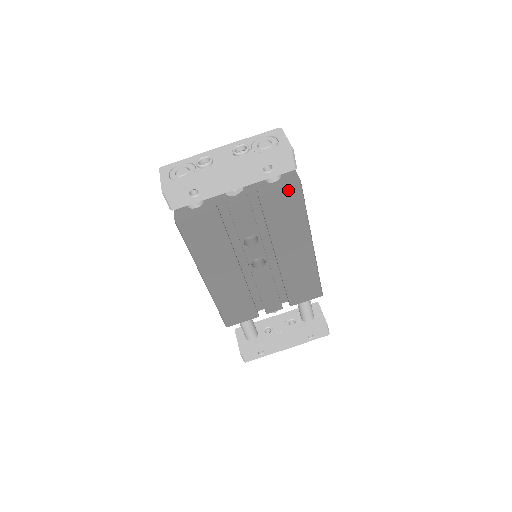
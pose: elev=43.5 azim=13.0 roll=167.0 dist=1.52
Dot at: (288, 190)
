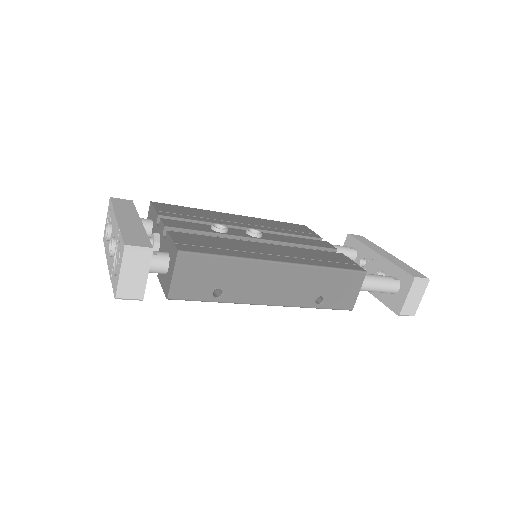
Dot at: occluded
